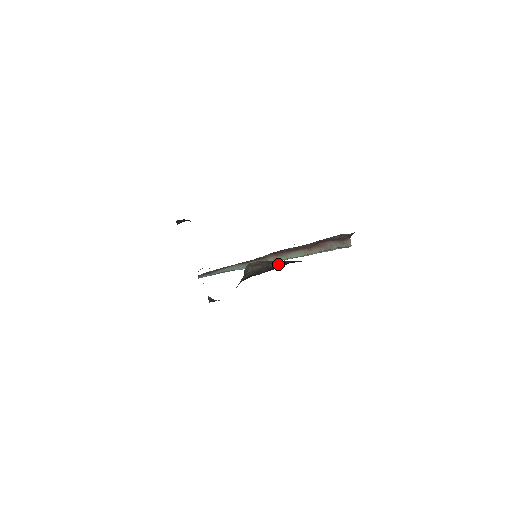
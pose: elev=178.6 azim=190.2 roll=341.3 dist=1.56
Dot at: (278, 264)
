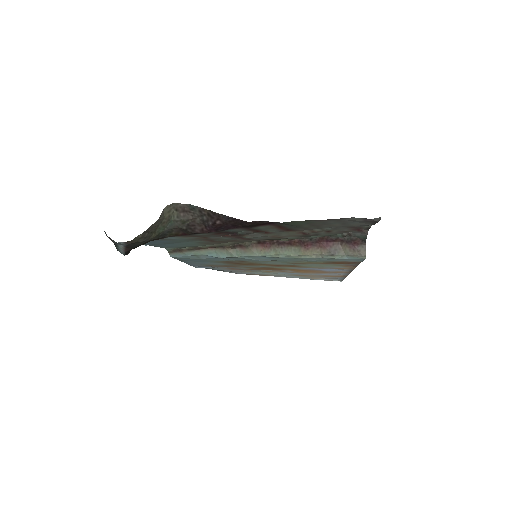
Dot at: (215, 219)
